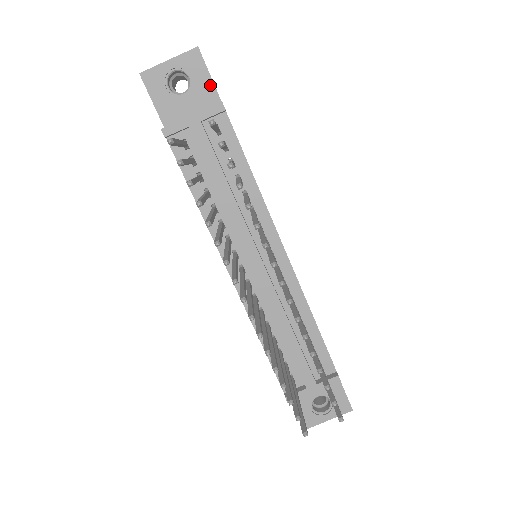
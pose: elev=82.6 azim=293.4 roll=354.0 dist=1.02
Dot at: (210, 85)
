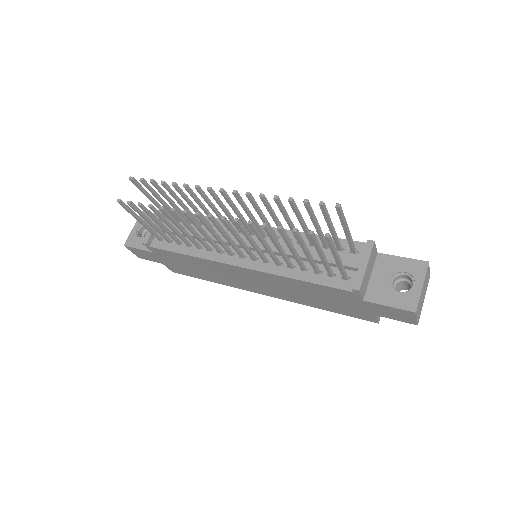
Dot at: occluded
